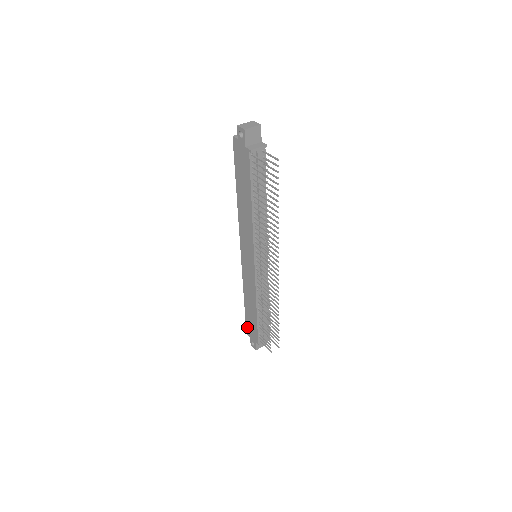
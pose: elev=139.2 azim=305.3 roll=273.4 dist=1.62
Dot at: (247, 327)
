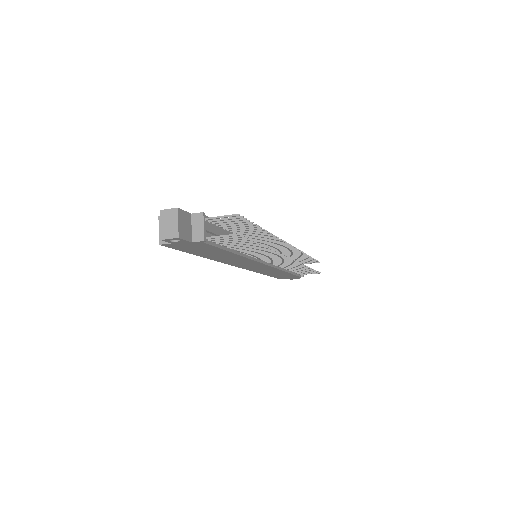
Dot at: (279, 278)
